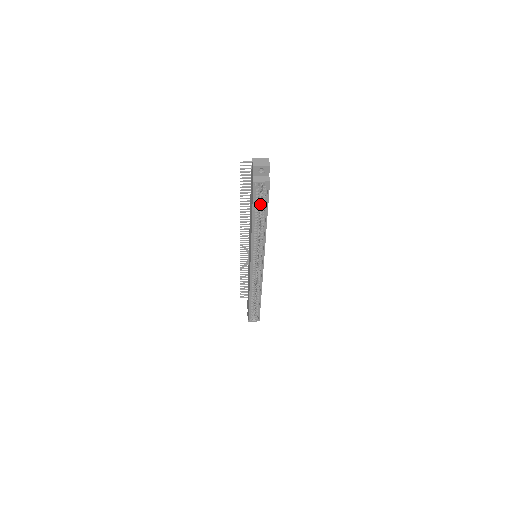
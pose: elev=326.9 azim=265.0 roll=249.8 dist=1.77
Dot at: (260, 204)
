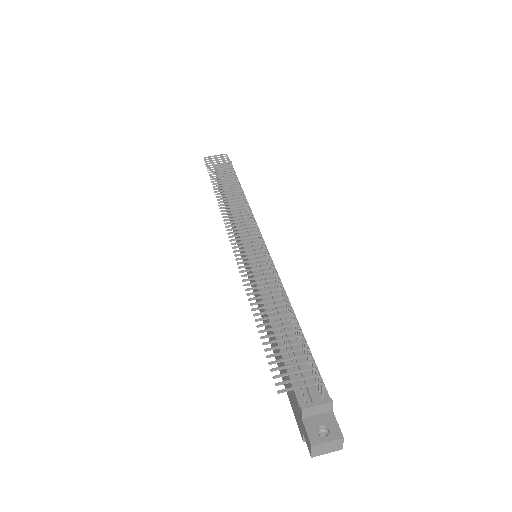
Dot at: occluded
